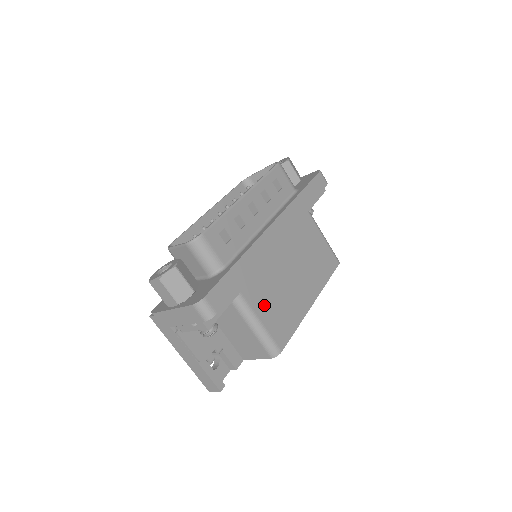
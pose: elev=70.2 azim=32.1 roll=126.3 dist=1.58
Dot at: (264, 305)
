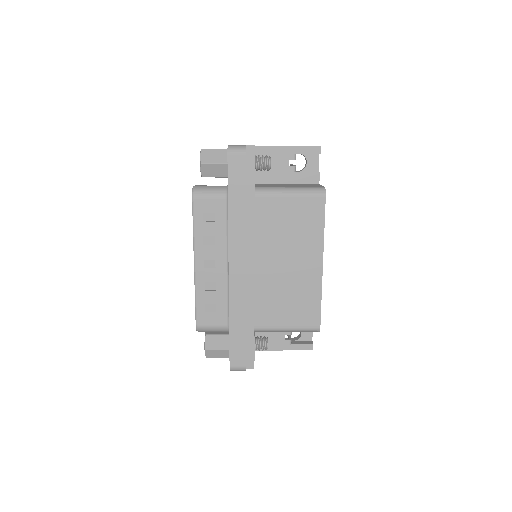
Dot at: (279, 314)
